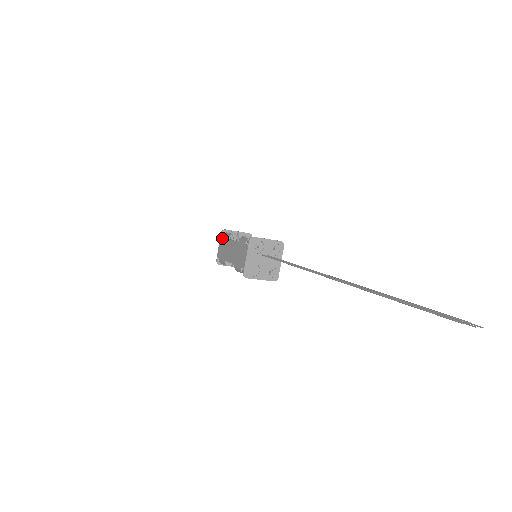
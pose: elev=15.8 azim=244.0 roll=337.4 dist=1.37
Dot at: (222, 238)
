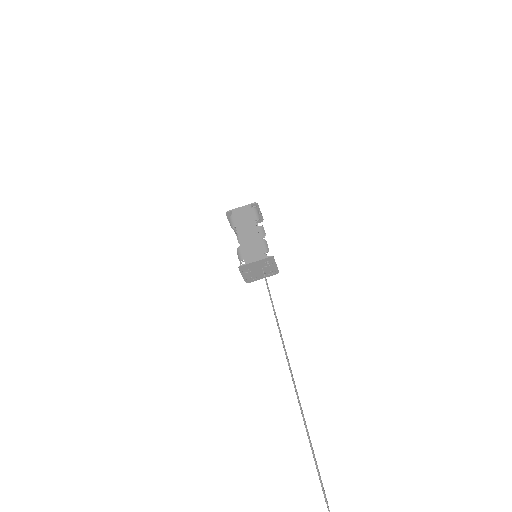
Dot at: (251, 209)
